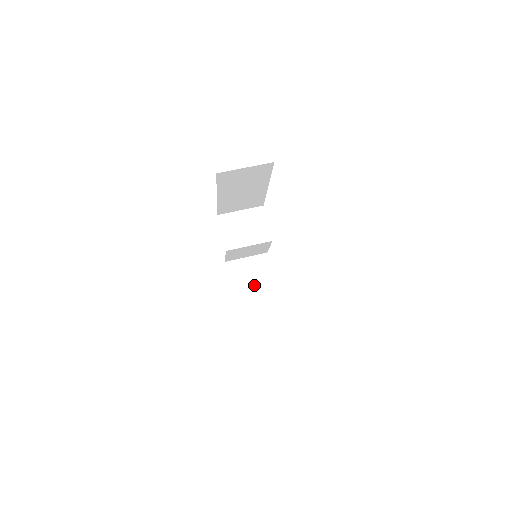
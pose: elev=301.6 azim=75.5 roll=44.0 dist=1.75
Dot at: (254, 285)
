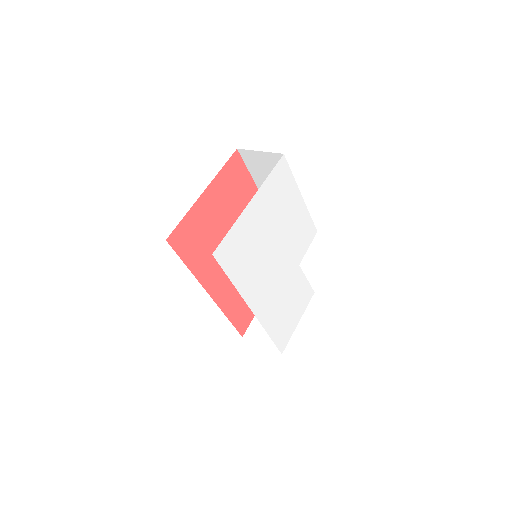
Dot at: occluded
